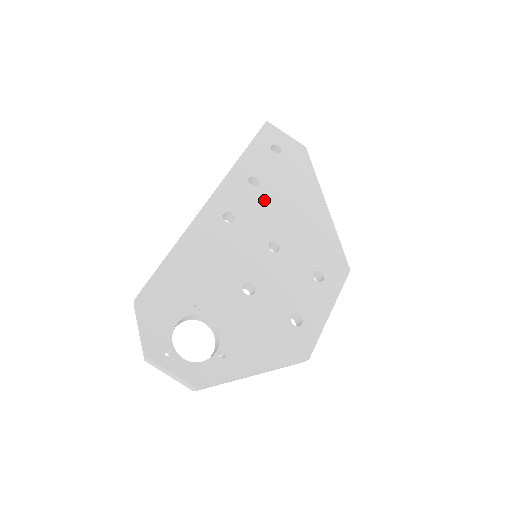
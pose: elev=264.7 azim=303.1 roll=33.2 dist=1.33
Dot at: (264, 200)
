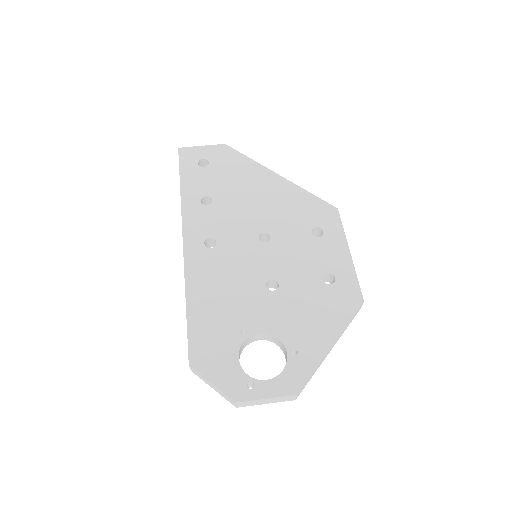
Dot at: (226, 208)
